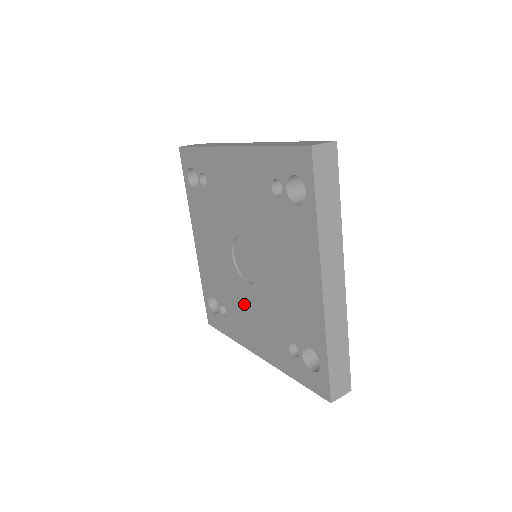
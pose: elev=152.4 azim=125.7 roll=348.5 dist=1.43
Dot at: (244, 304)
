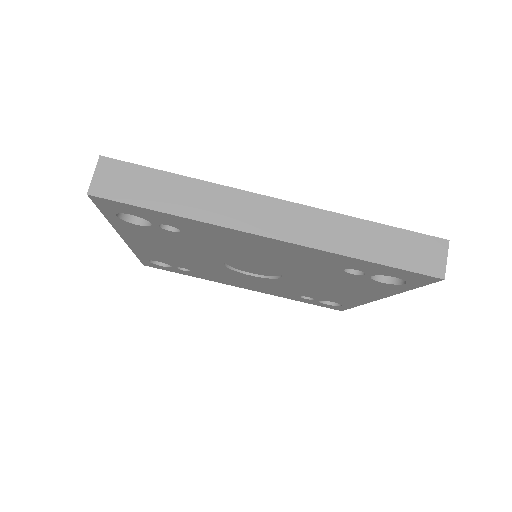
Dot at: (233, 277)
